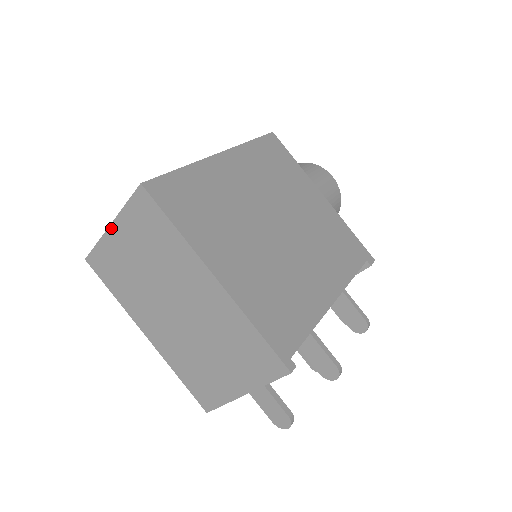
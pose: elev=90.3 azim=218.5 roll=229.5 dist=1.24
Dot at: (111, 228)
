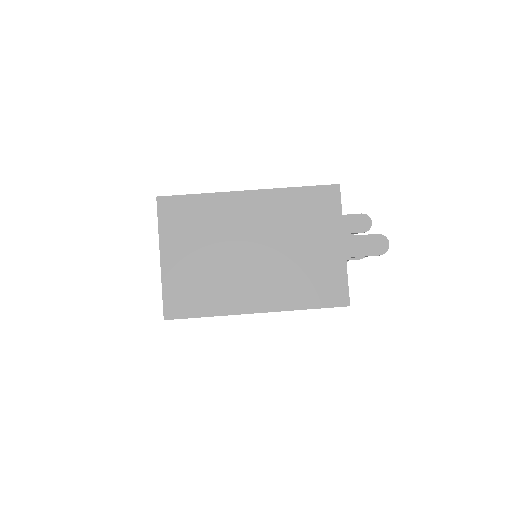
Dot at: (162, 259)
